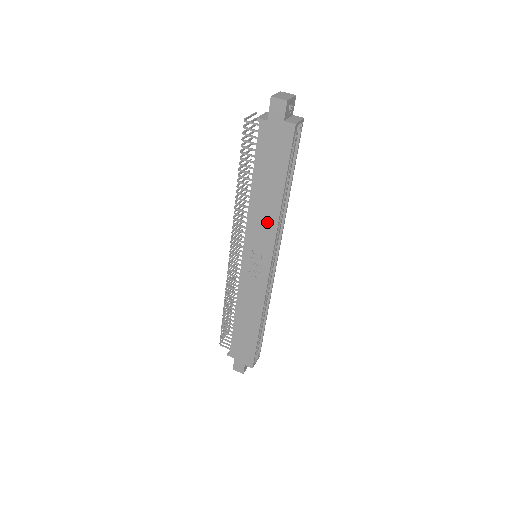
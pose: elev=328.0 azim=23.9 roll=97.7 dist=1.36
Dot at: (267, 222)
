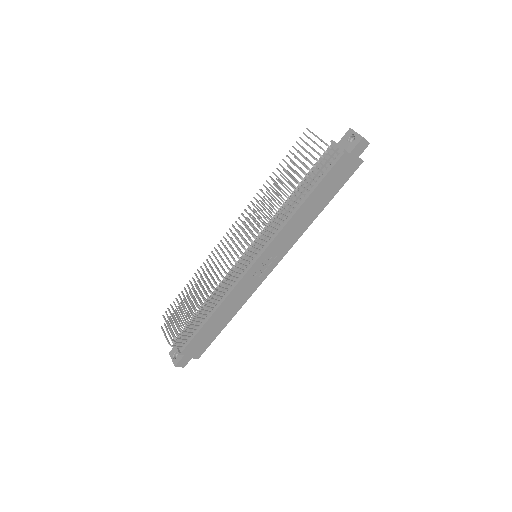
Dot at: (298, 230)
